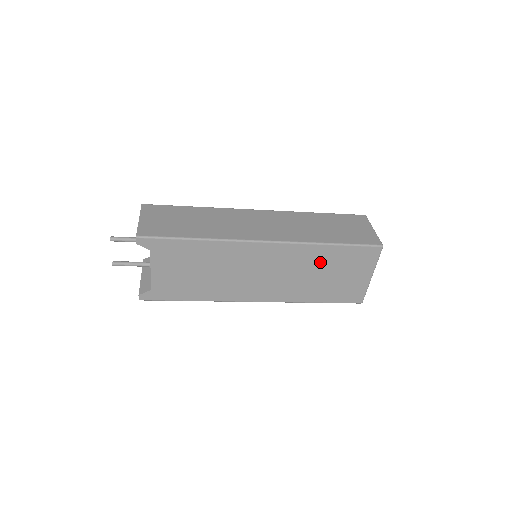
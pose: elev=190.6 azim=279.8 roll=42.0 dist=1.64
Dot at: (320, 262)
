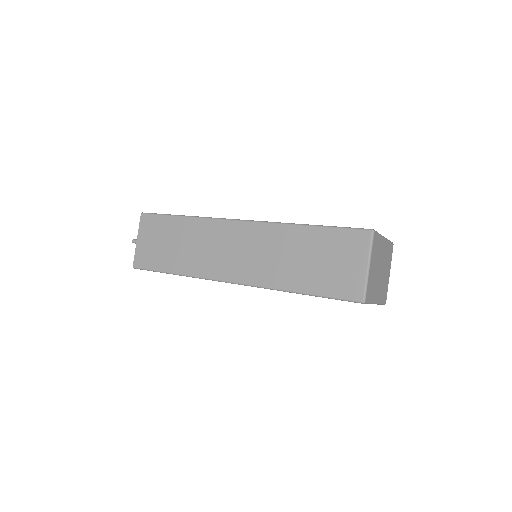
Dot at: occluded
